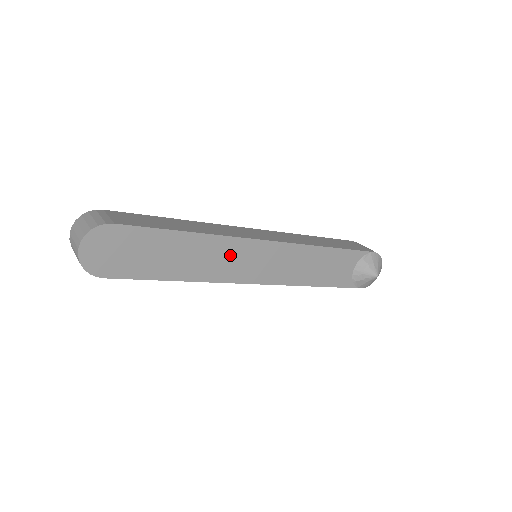
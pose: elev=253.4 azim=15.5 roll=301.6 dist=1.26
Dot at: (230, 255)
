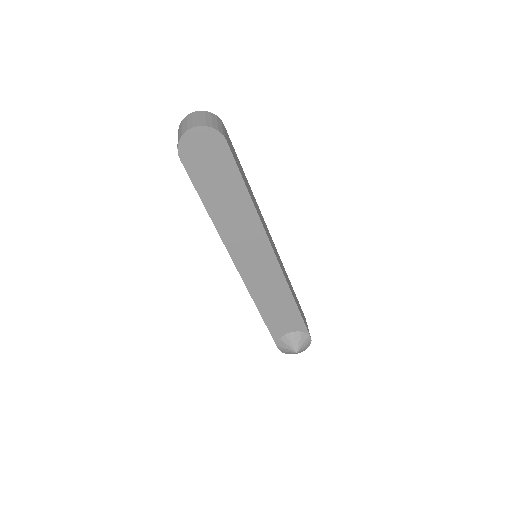
Dot at: (249, 237)
